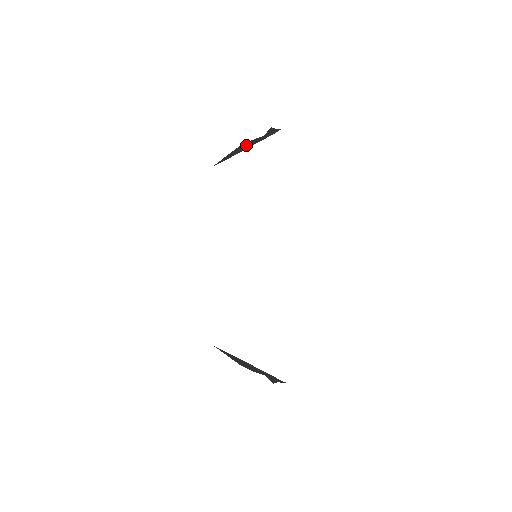
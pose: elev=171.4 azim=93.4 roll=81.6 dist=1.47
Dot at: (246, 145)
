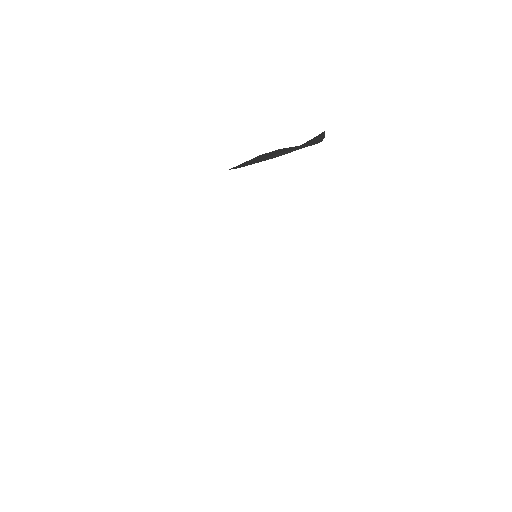
Dot at: (263, 157)
